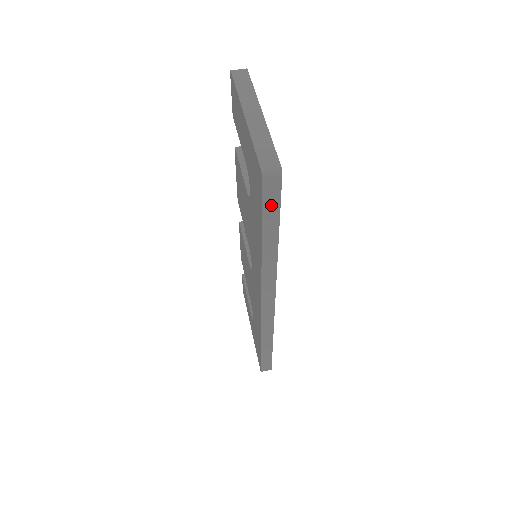
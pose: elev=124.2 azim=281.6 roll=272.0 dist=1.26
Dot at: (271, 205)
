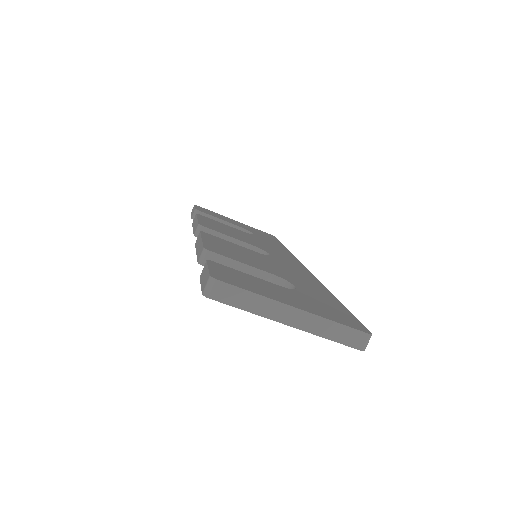
Dot at: occluded
